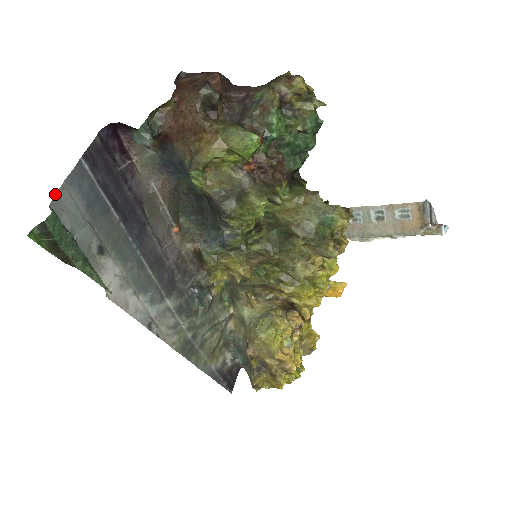
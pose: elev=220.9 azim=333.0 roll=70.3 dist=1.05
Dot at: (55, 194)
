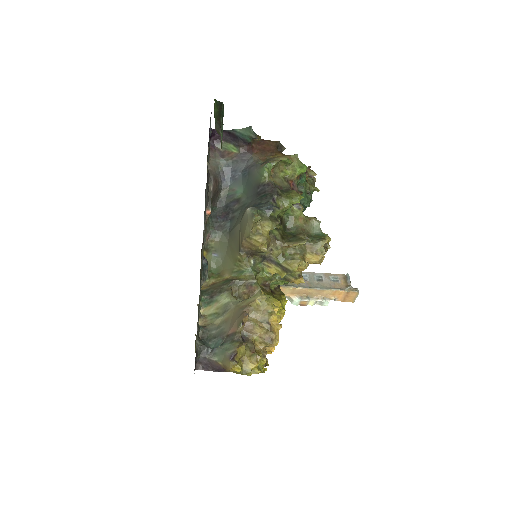
Dot at: occluded
